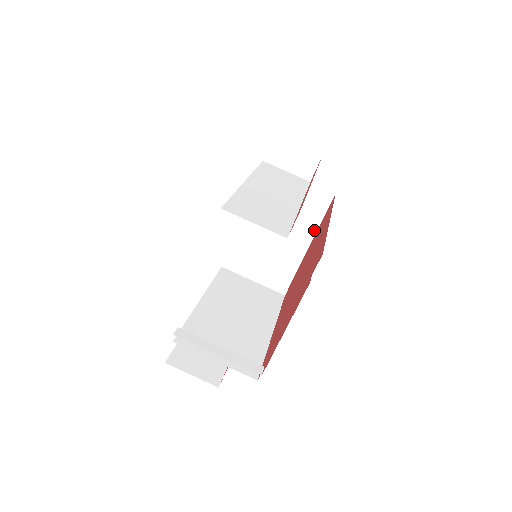
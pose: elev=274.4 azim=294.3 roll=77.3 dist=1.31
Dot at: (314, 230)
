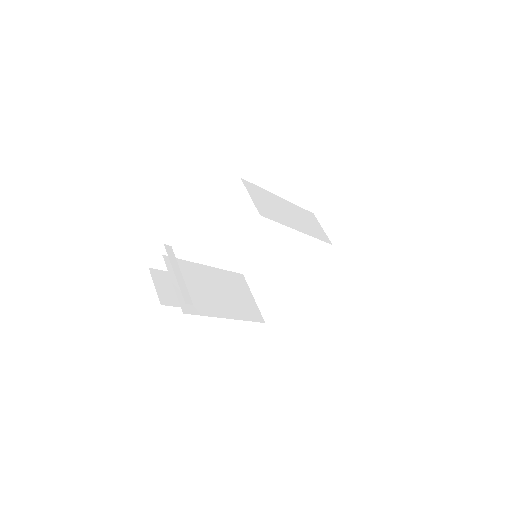
Dot at: (314, 283)
